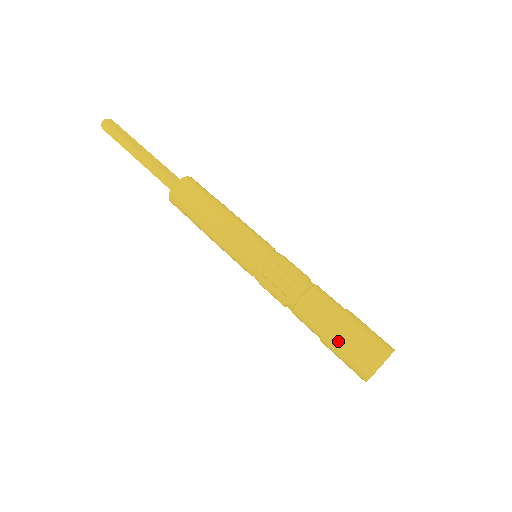
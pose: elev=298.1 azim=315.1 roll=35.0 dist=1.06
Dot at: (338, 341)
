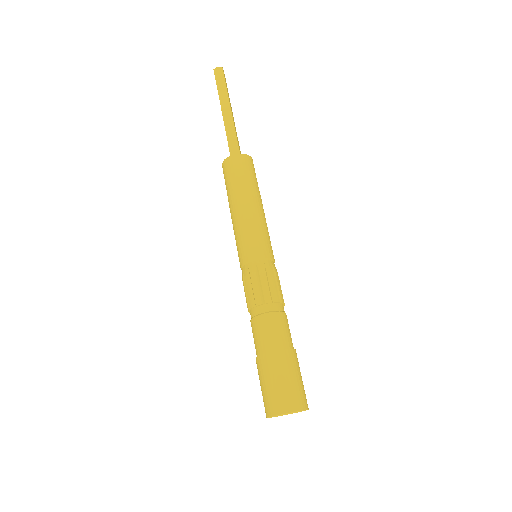
Dot at: (280, 366)
